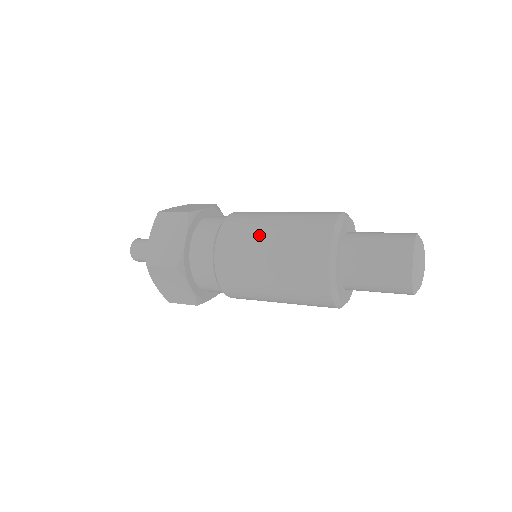
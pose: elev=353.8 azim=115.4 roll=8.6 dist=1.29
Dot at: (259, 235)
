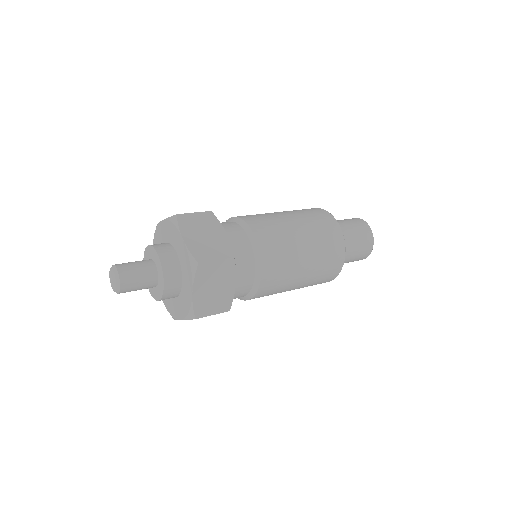
Dot at: (297, 262)
